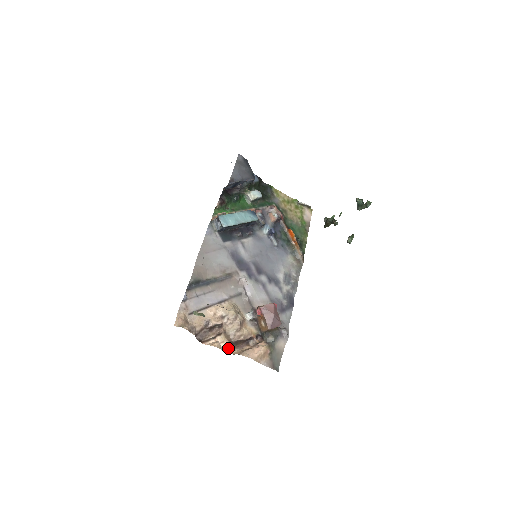
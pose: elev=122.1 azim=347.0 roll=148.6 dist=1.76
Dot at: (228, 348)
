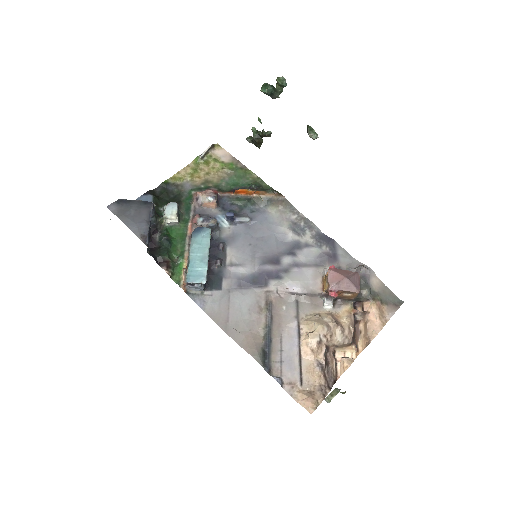
Dot at: (355, 350)
